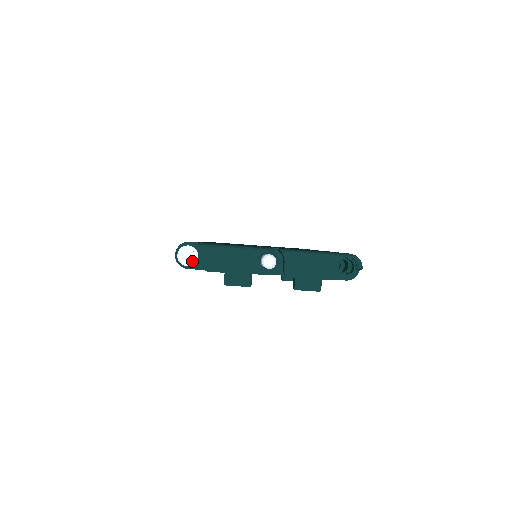
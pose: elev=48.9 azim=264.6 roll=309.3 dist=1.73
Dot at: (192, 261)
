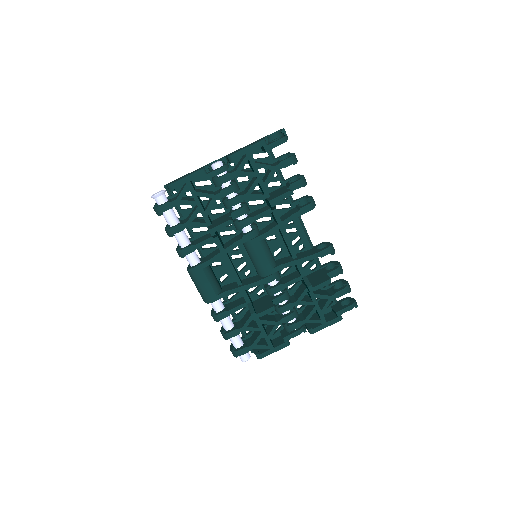
Dot at: (161, 192)
